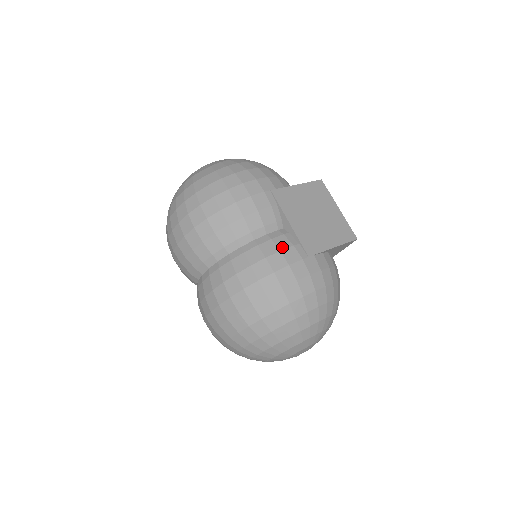
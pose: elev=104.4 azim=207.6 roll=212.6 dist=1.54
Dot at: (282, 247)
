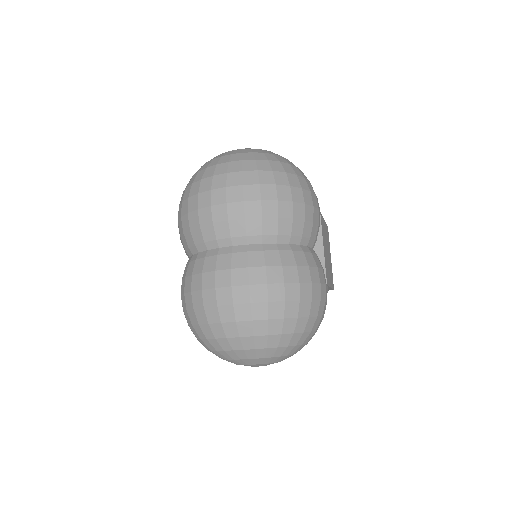
Dot at: (318, 265)
